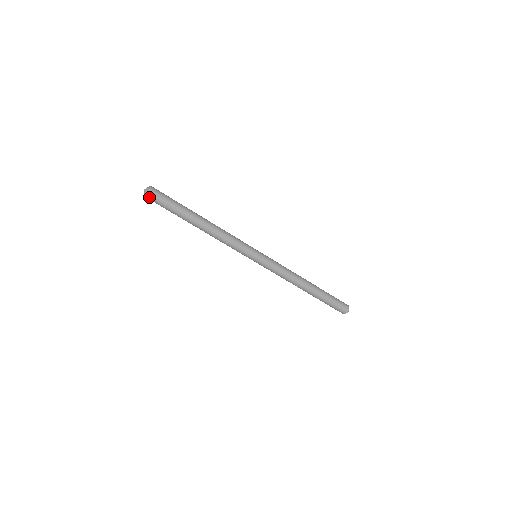
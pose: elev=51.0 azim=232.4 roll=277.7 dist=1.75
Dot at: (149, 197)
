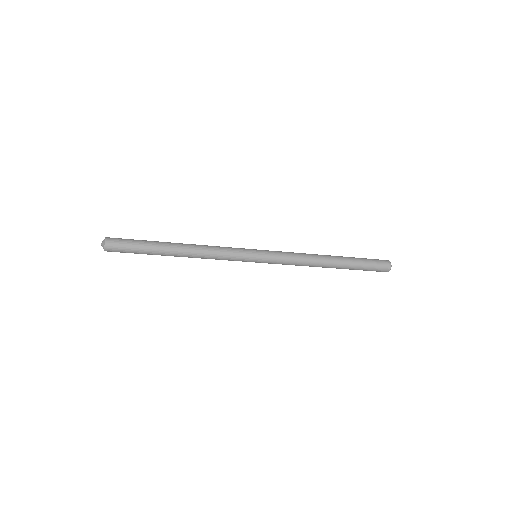
Dot at: (109, 248)
